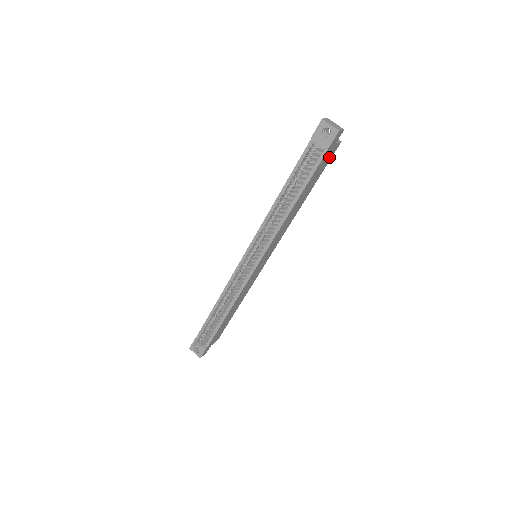
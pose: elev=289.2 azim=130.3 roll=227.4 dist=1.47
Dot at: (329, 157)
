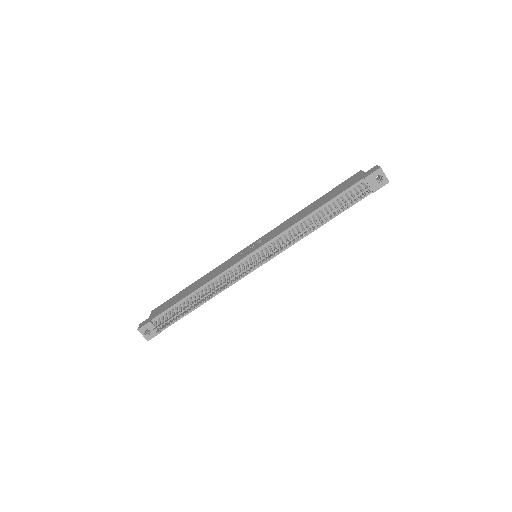
Dot at: occluded
